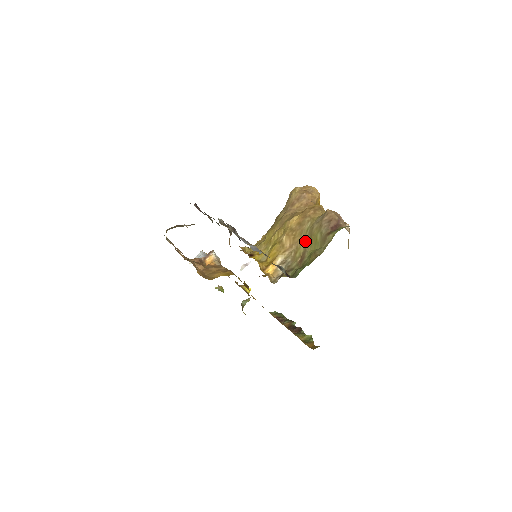
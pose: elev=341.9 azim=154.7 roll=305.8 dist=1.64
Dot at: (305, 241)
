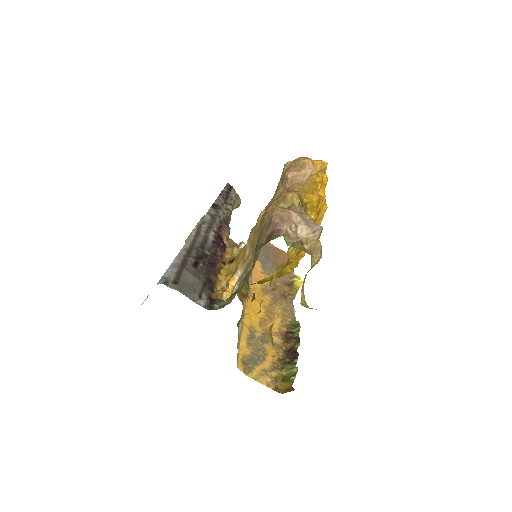
Dot at: (254, 252)
